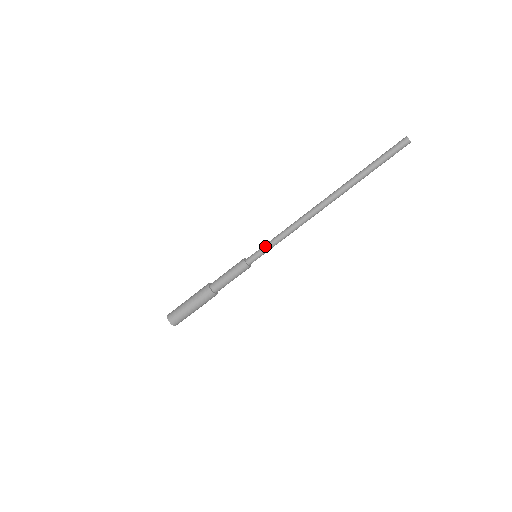
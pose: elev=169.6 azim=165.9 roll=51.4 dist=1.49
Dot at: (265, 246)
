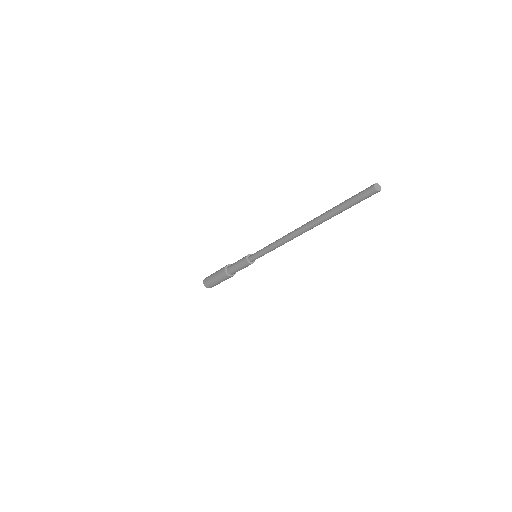
Dot at: (261, 249)
